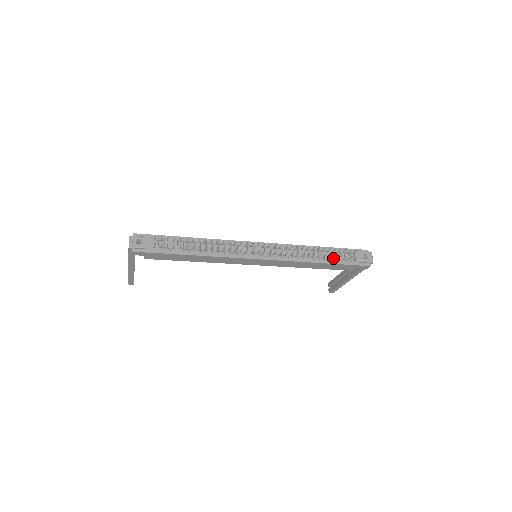
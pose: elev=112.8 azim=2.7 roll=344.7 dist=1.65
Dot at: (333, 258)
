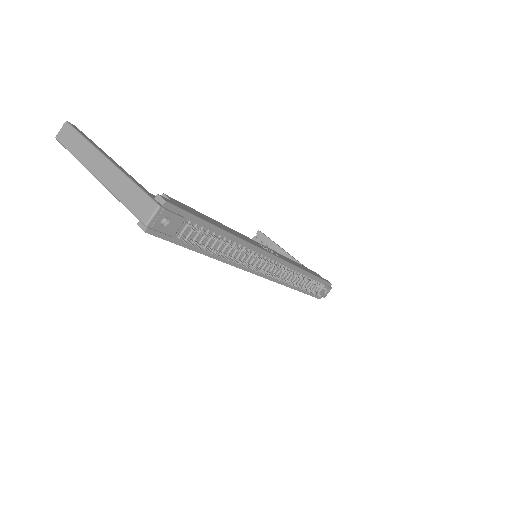
Dot at: (308, 289)
